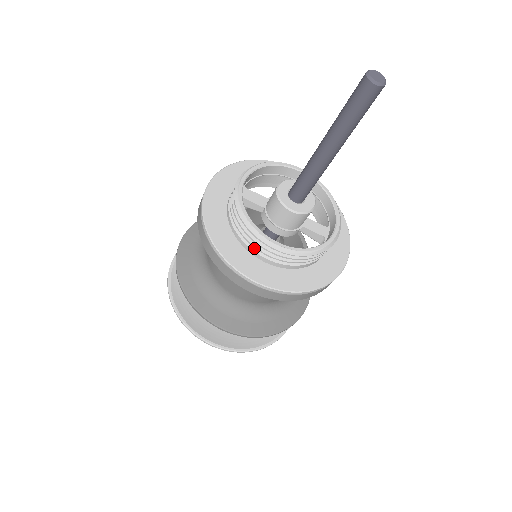
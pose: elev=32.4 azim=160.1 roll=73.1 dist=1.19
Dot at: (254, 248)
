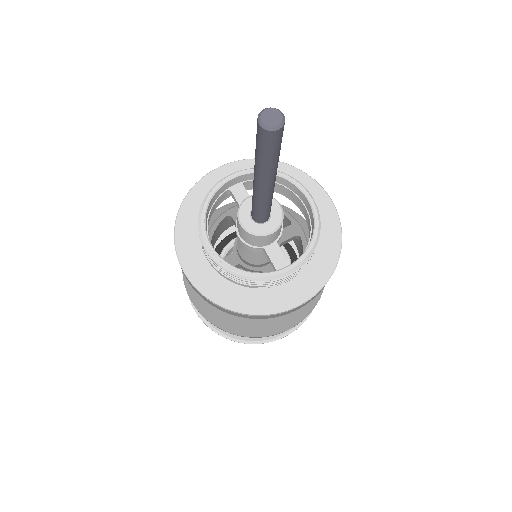
Dot at: occluded
